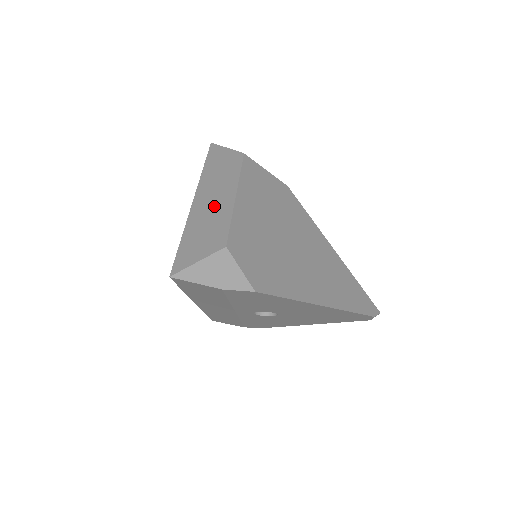
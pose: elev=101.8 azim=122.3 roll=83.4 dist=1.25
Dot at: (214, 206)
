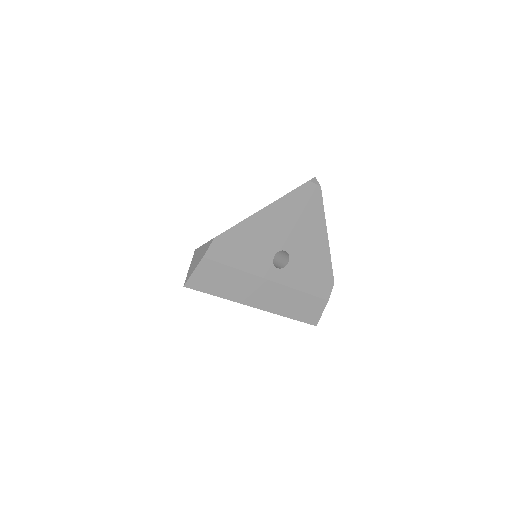
Dot at: occluded
